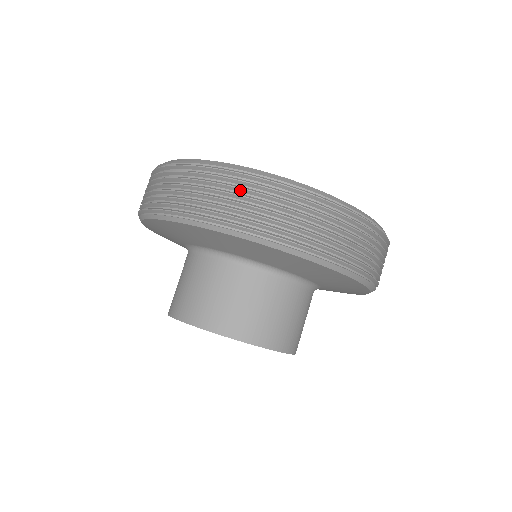
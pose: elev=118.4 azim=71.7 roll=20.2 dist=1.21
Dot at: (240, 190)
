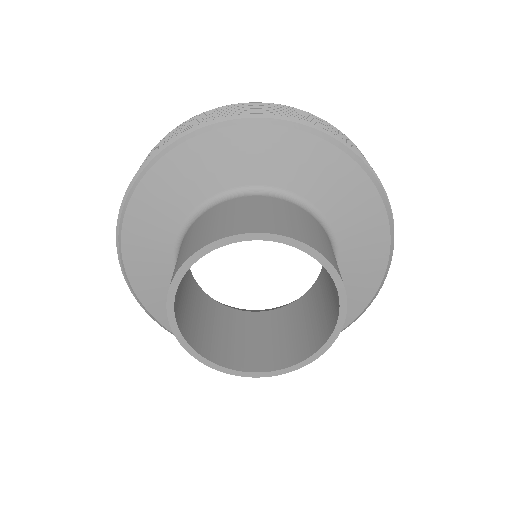
Dot at: (245, 108)
